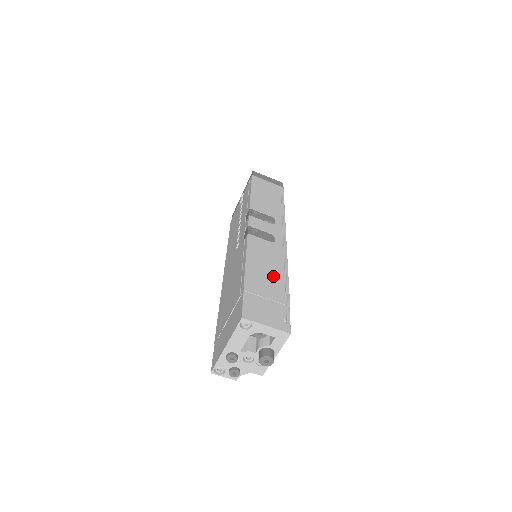
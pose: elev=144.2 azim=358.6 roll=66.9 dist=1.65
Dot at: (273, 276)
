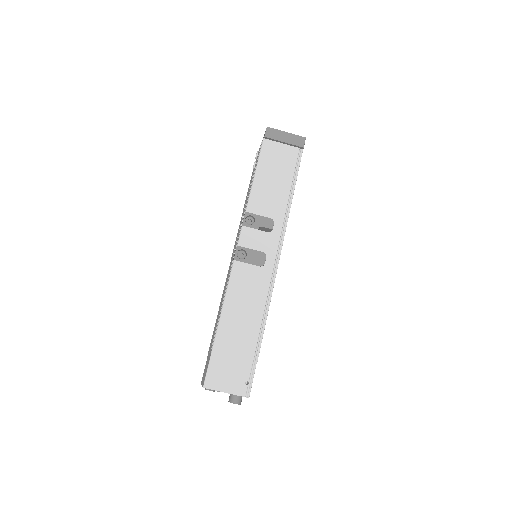
Dot at: (248, 323)
